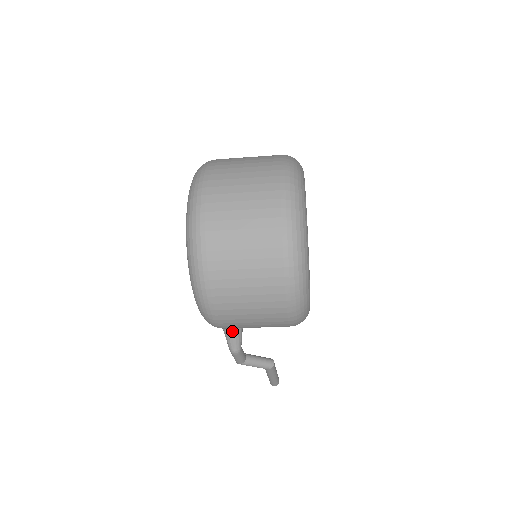
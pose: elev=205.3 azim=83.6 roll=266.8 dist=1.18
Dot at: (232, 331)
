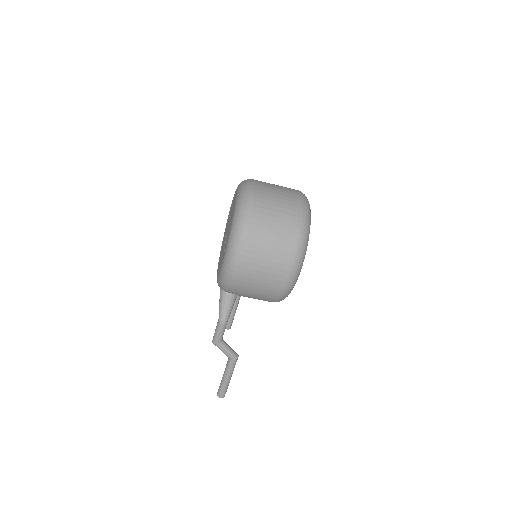
Dot at: (228, 301)
